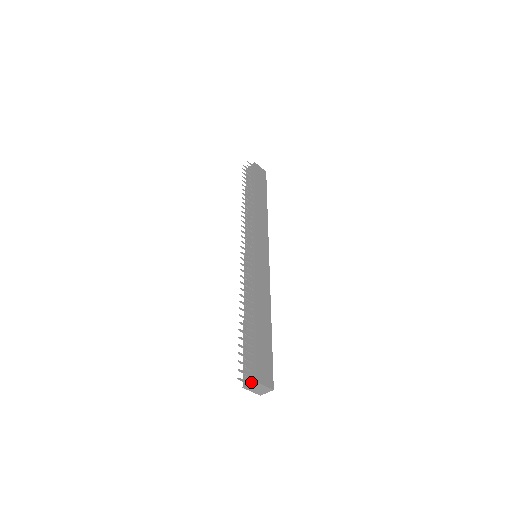
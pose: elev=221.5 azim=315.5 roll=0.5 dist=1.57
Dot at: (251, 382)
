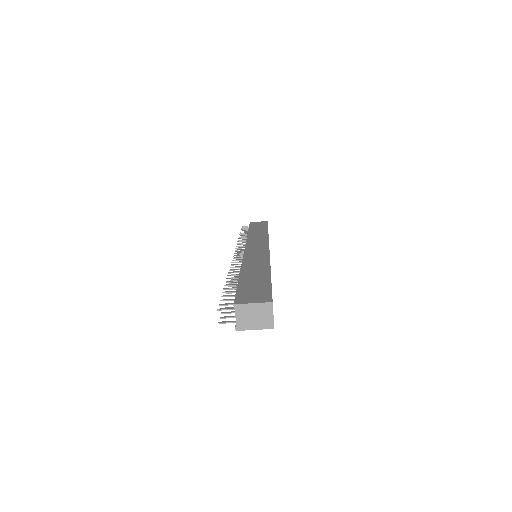
Dot at: (235, 313)
